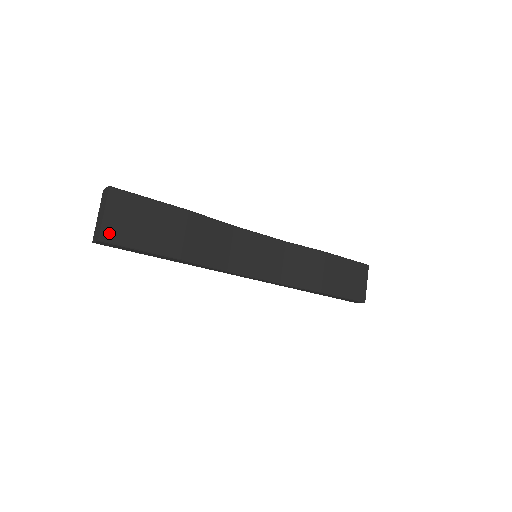
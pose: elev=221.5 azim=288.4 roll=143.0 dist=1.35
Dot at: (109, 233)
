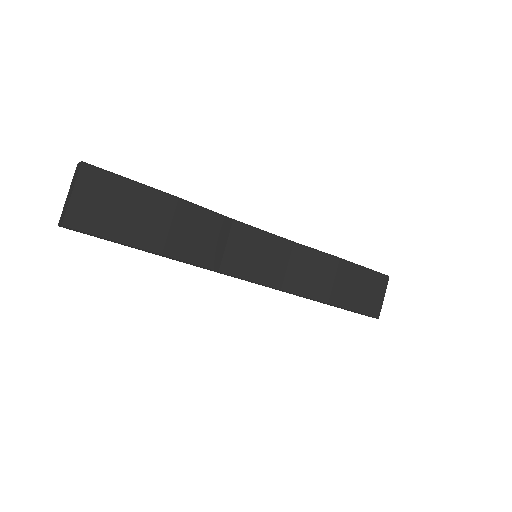
Dot at: (76, 218)
